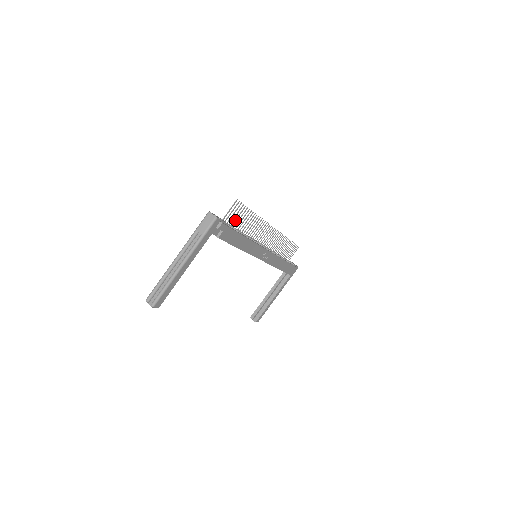
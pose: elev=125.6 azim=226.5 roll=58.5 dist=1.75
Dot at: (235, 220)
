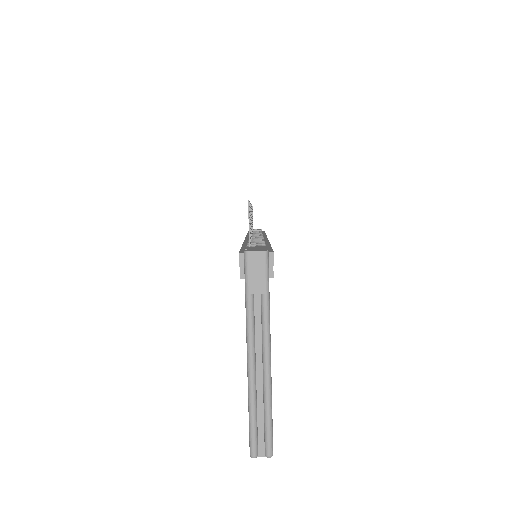
Dot at: occluded
